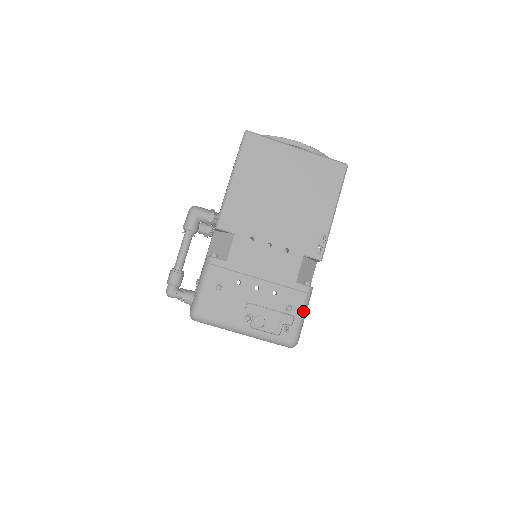
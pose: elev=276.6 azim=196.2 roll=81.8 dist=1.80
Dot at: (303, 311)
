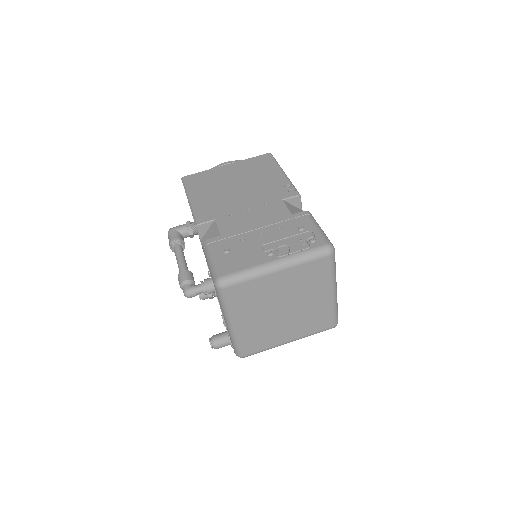
Dot at: (315, 225)
